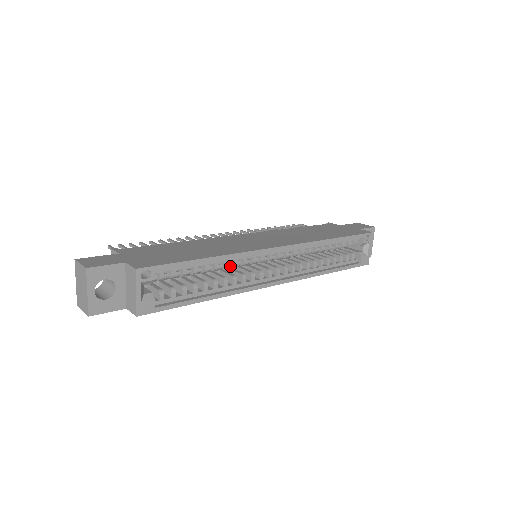
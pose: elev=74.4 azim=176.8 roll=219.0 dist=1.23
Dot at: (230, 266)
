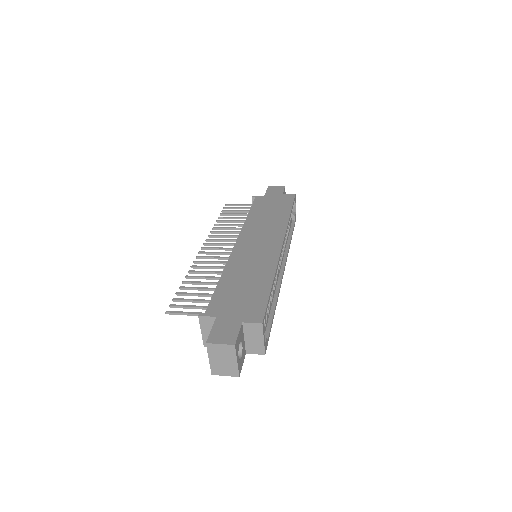
Dot at: occluded
